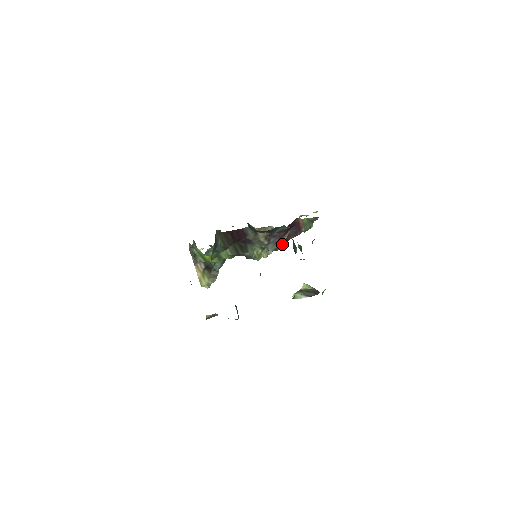
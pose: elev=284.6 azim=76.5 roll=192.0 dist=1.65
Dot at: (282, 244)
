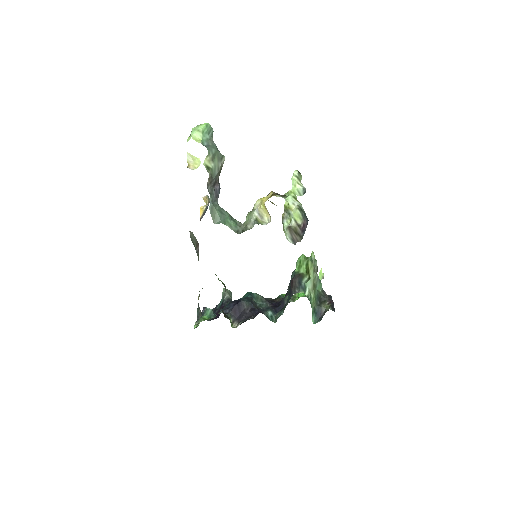
Dot at: occluded
